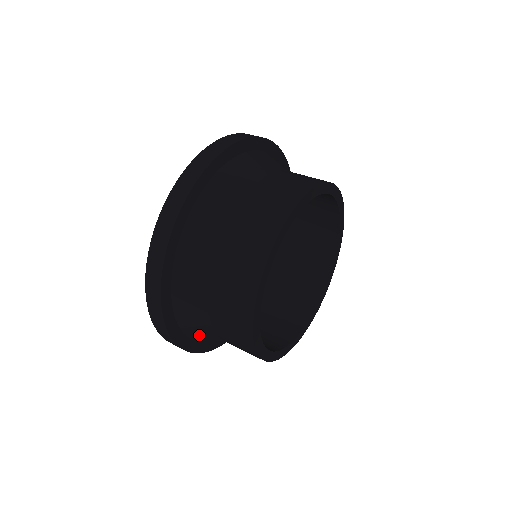
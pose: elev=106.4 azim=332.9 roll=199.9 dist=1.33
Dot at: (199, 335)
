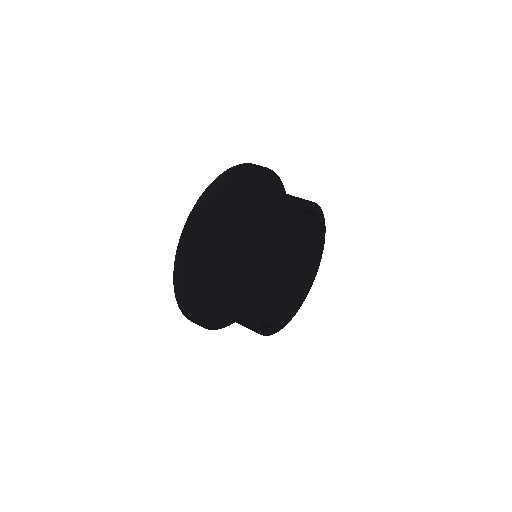
Dot at: (206, 304)
